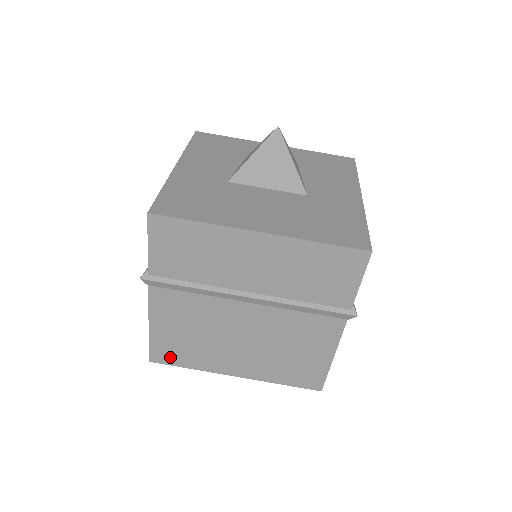
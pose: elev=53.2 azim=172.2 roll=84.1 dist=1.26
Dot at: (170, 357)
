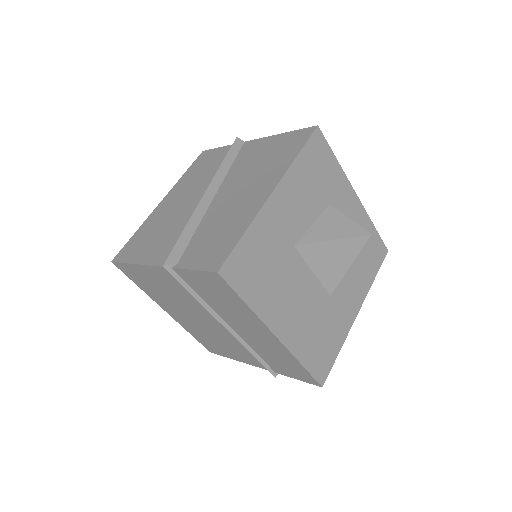
Dot at: (131, 275)
